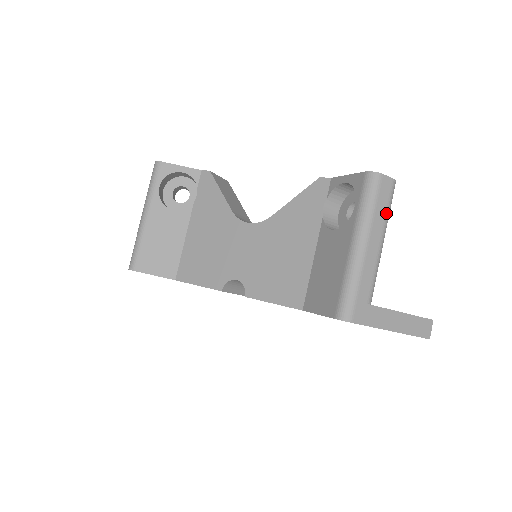
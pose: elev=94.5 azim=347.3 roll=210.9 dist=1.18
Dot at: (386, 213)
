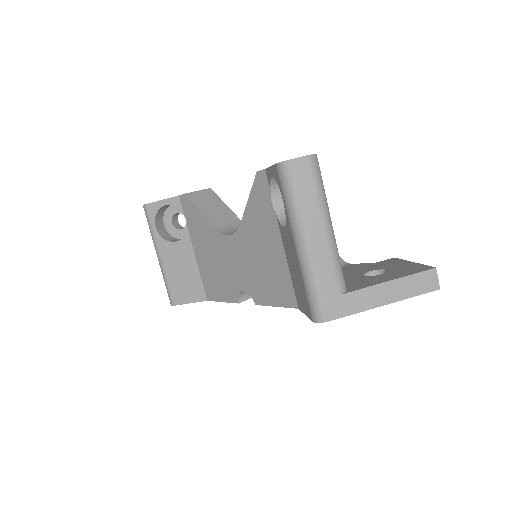
Dot at: (316, 196)
